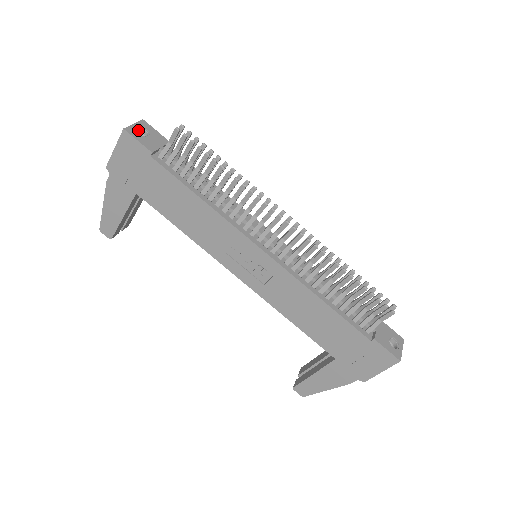
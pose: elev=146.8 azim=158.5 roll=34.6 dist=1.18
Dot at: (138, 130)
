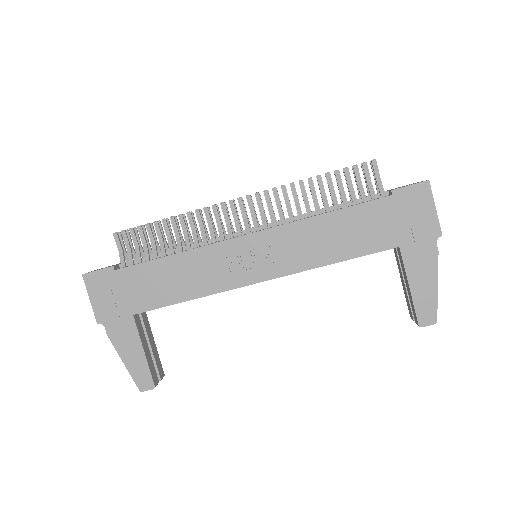
Dot at: occluded
